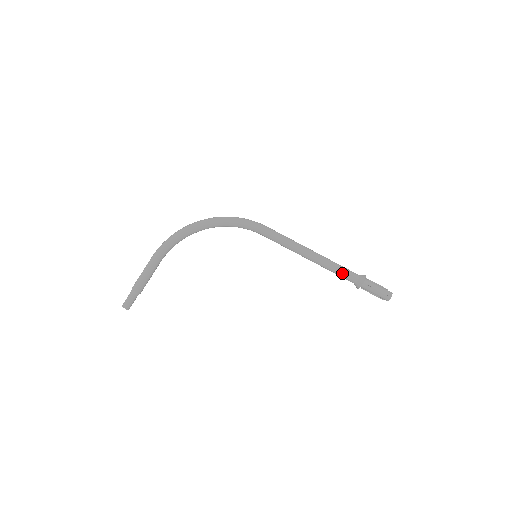
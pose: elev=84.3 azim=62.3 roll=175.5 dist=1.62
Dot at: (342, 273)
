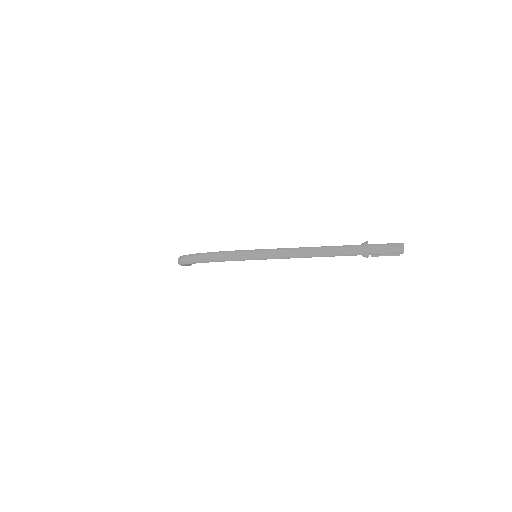
Dot at: occluded
